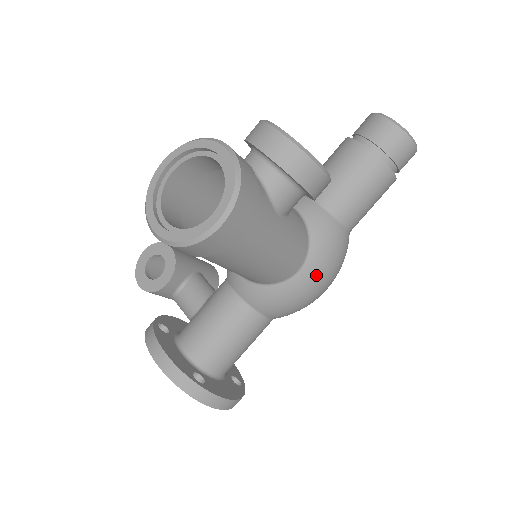
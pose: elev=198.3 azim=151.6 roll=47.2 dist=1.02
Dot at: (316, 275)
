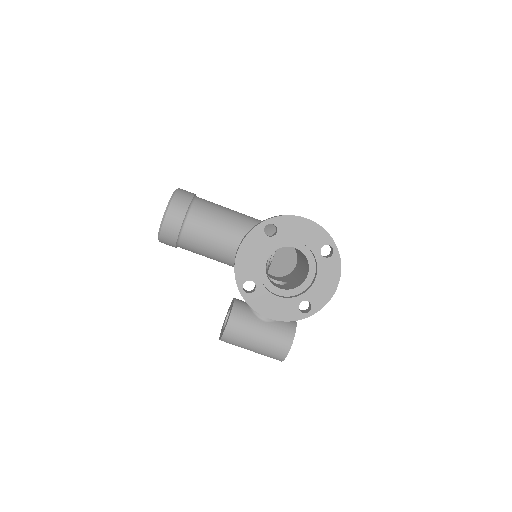
Dot at: occluded
